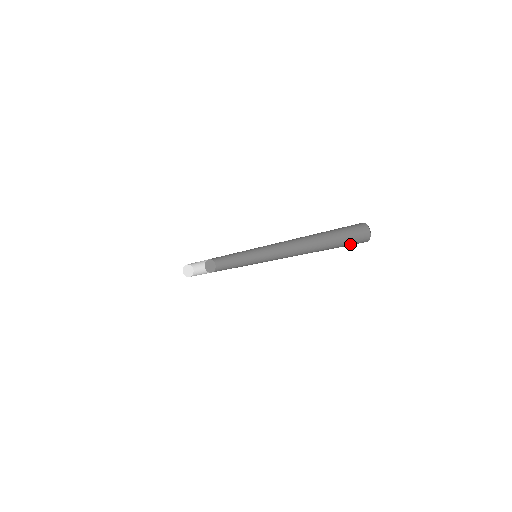
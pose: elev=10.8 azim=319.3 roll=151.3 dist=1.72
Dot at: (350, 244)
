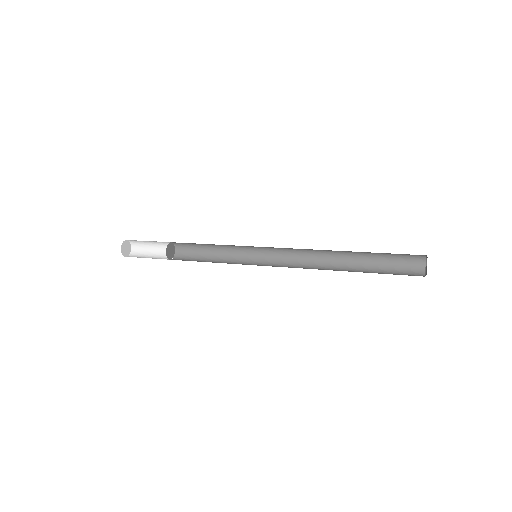
Dot at: (400, 273)
